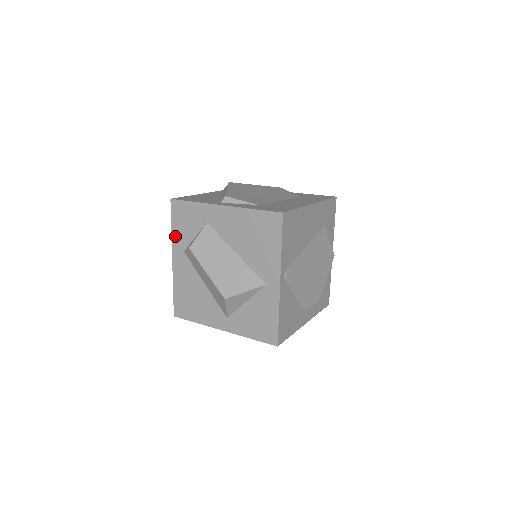
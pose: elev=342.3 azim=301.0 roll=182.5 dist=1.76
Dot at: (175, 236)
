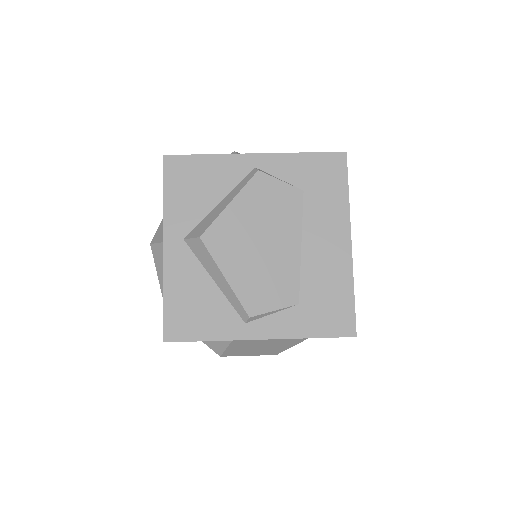
Dot at: occluded
